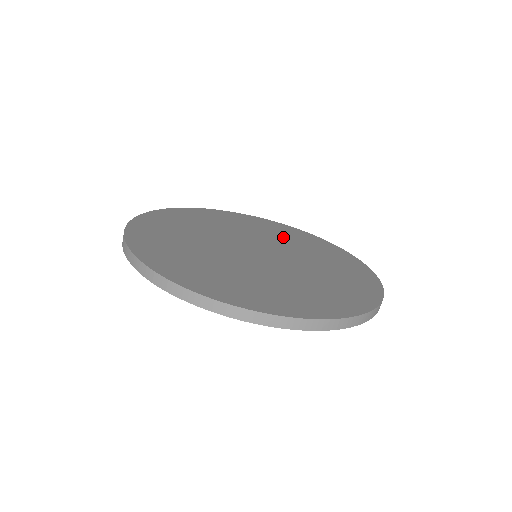
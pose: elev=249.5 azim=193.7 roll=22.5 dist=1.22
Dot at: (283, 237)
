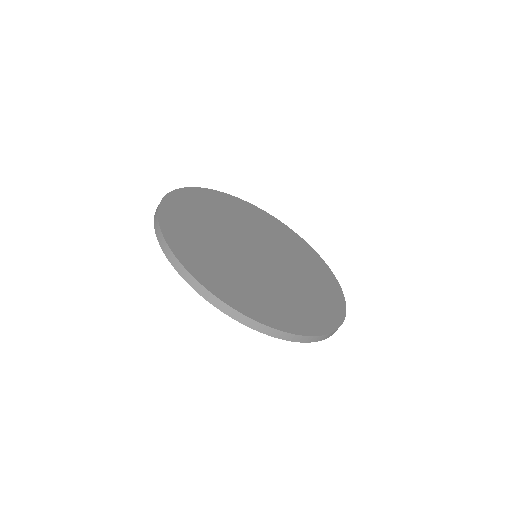
Dot at: (278, 237)
